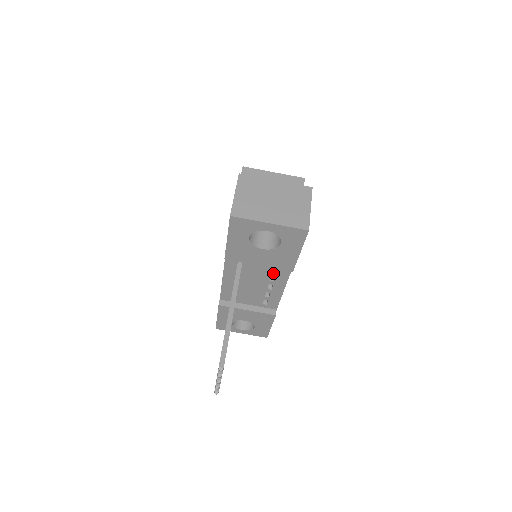
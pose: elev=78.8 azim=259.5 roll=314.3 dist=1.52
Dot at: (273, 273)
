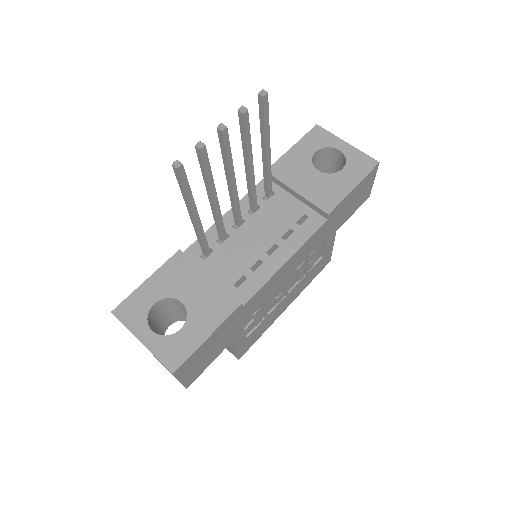
Dot at: (294, 225)
